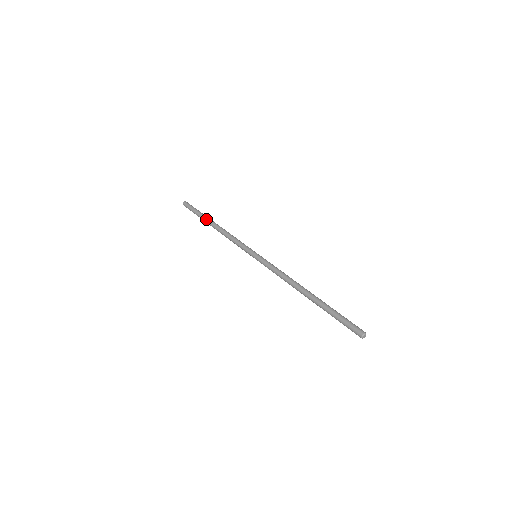
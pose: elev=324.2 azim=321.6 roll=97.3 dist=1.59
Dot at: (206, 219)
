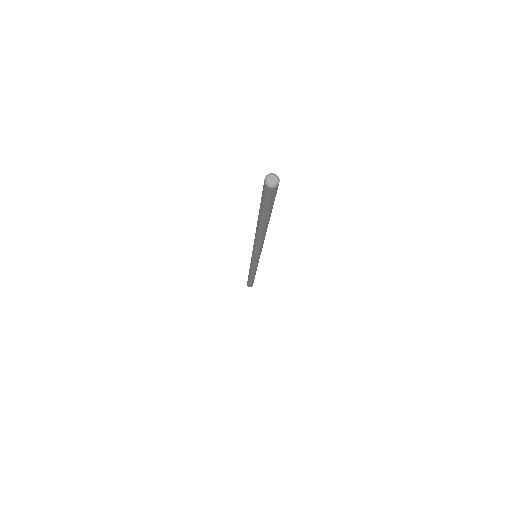
Dot at: (248, 275)
